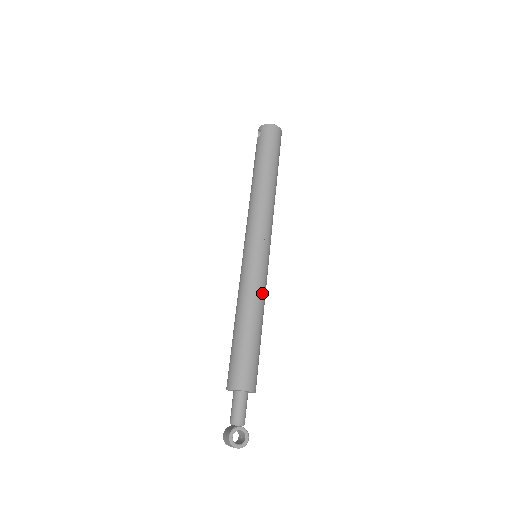
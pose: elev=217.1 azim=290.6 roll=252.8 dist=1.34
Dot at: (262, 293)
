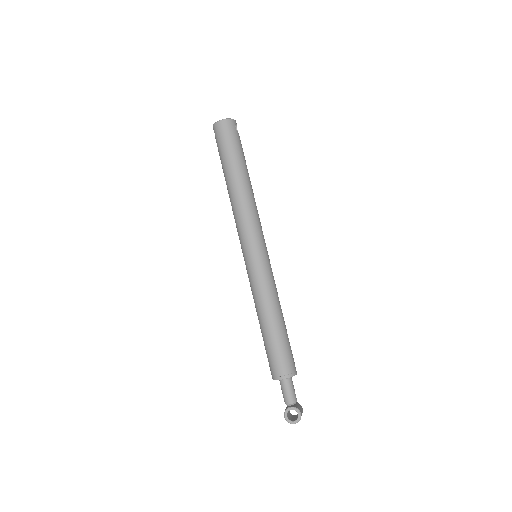
Dot at: (269, 291)
